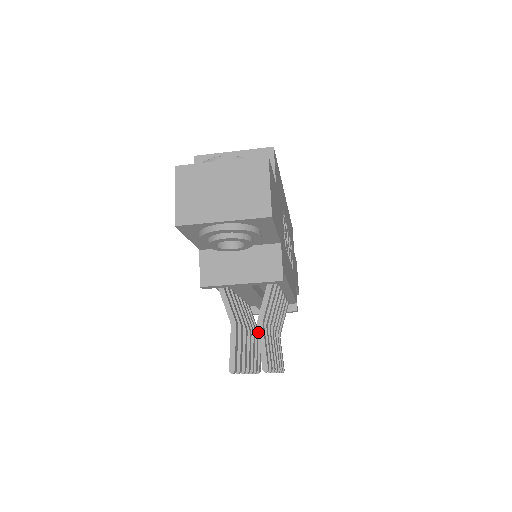
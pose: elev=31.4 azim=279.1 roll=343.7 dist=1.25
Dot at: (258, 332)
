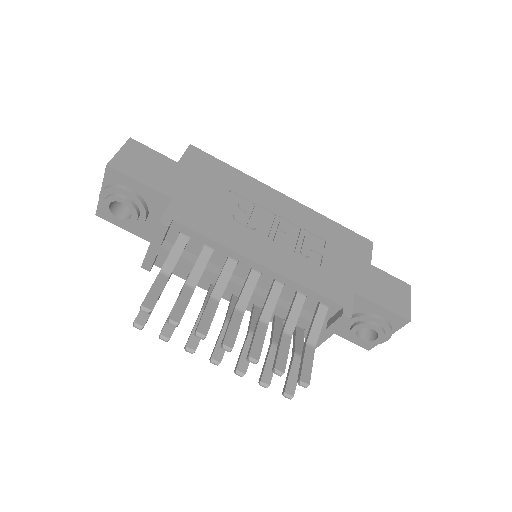
Dot at: (154, 281)
